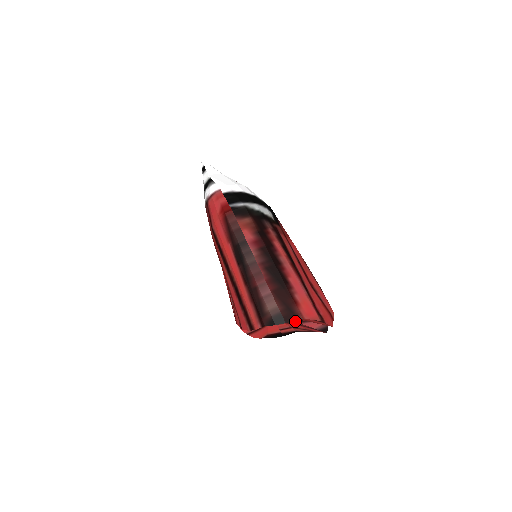
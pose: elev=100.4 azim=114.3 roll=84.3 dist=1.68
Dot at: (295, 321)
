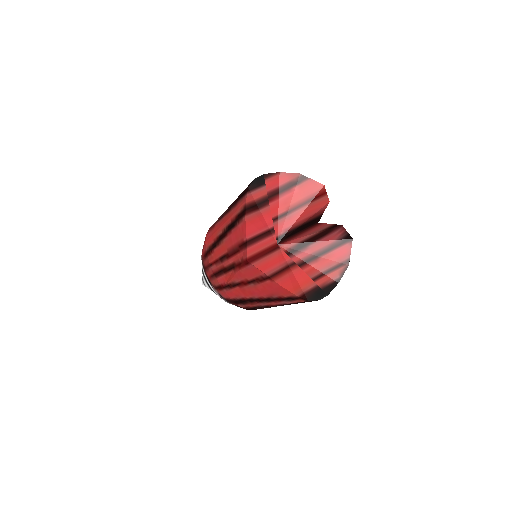
Dot at: (309, 242)
